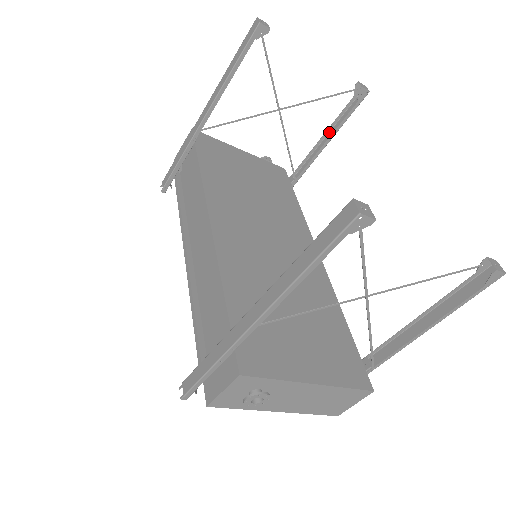
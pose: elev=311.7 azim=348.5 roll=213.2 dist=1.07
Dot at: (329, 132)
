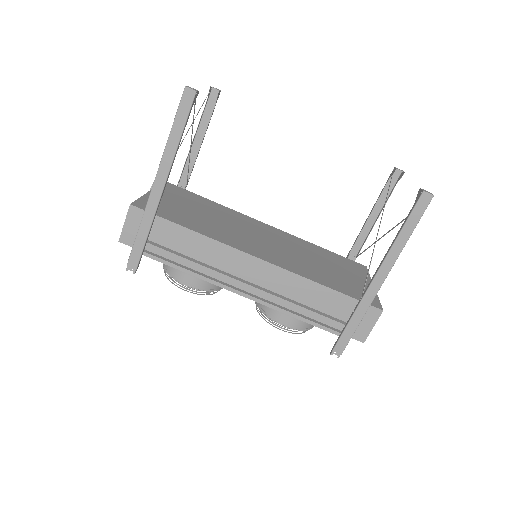
Dot at: (196, 134)
